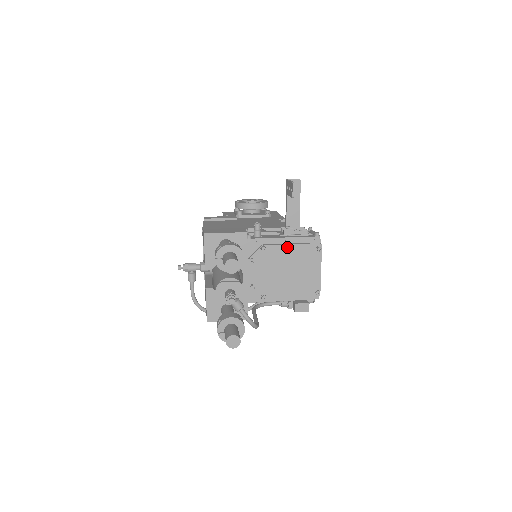
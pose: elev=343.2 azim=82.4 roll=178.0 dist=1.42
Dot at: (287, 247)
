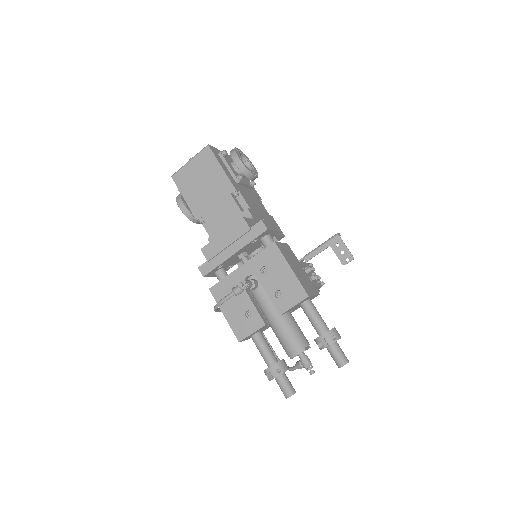
Dot at: occluded
